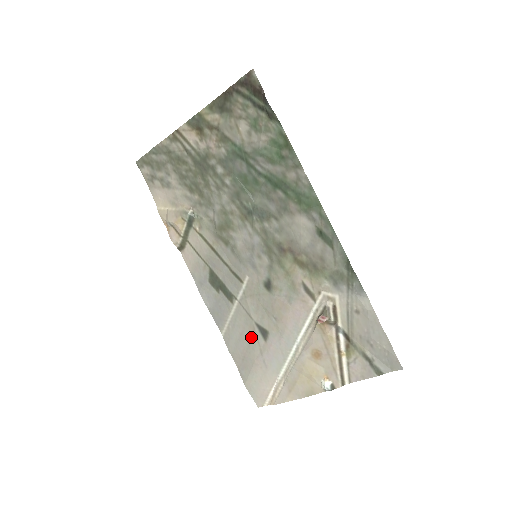
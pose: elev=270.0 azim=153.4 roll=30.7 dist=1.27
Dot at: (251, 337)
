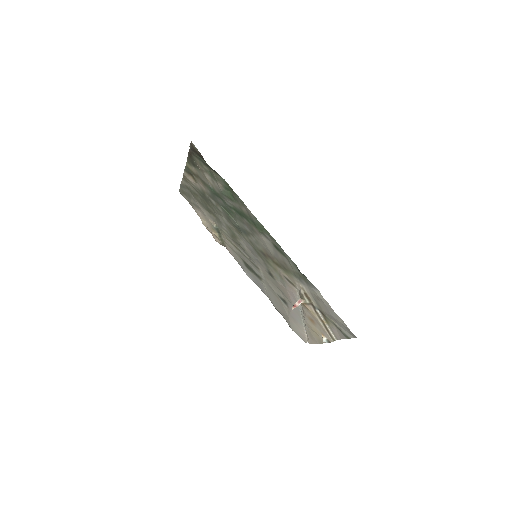
Dot at: (280, 303)
